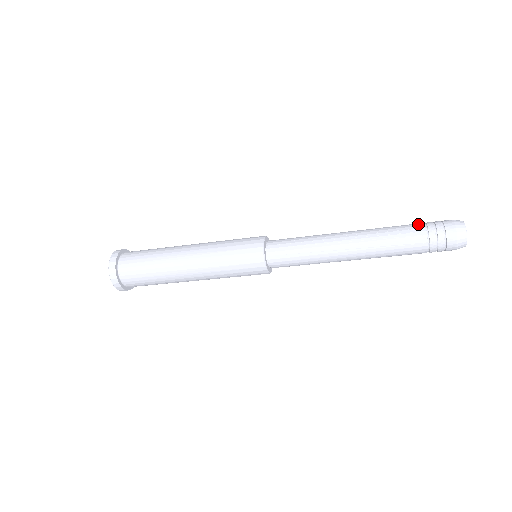
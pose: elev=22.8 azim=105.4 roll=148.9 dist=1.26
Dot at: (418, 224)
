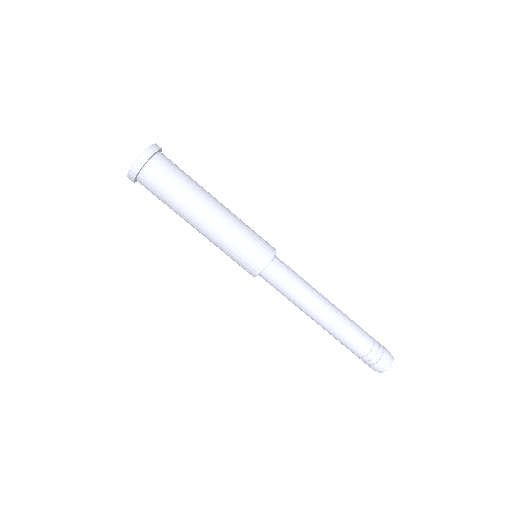
Dot at: (371, 336)
